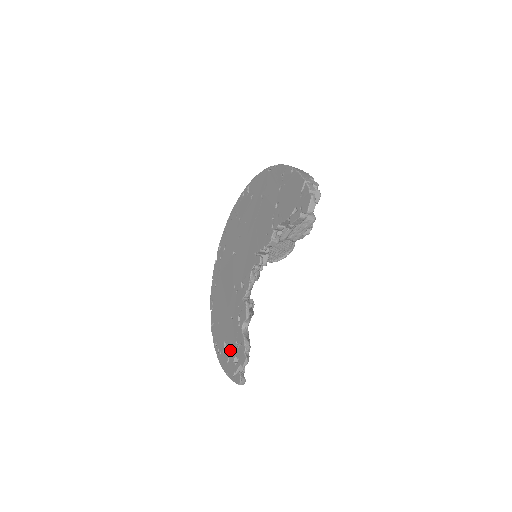
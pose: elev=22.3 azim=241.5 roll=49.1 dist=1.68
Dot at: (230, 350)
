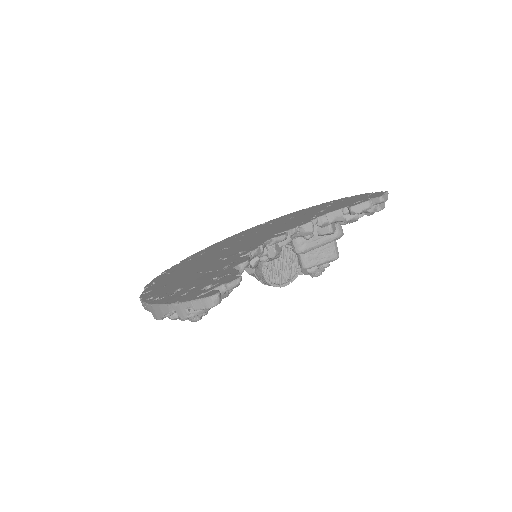
Dot at: (192, 288)
